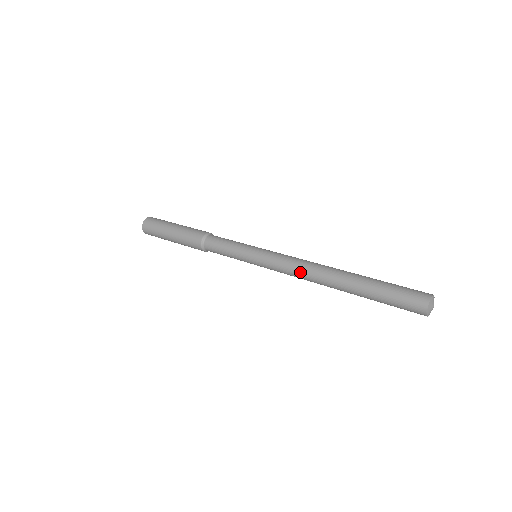
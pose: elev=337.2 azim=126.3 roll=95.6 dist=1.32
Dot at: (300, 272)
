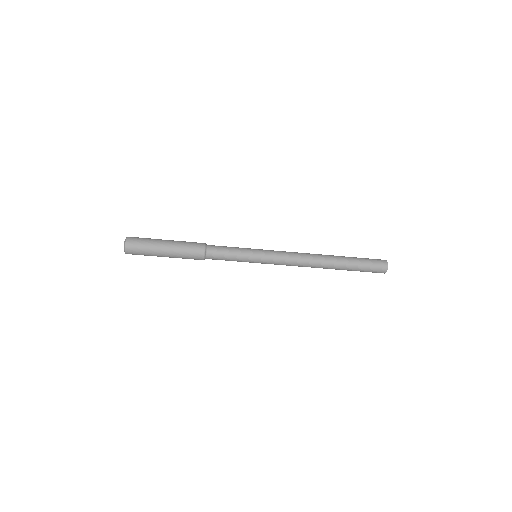
Dot at: (301, 254)
